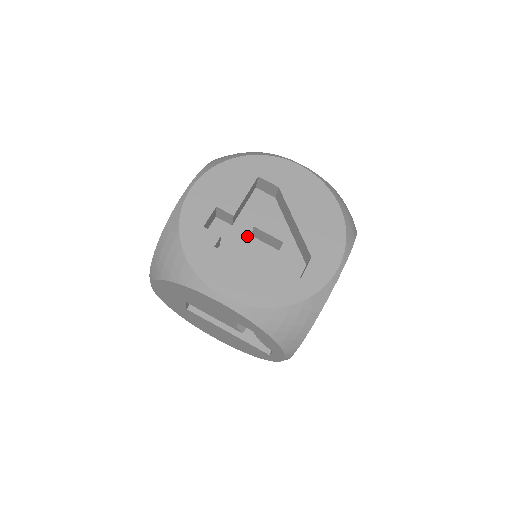
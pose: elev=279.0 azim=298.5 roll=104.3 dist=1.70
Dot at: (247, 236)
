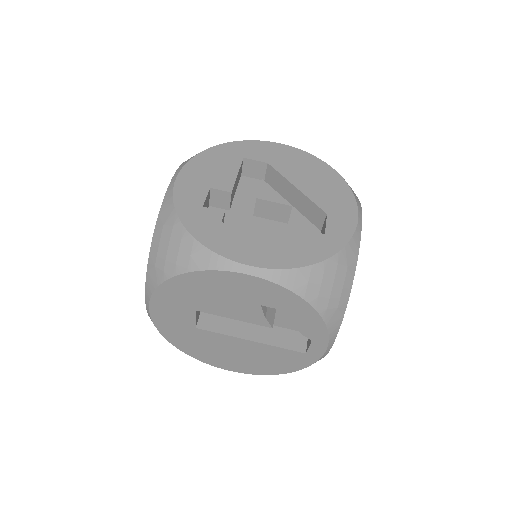
Dot at: (249, 217)
